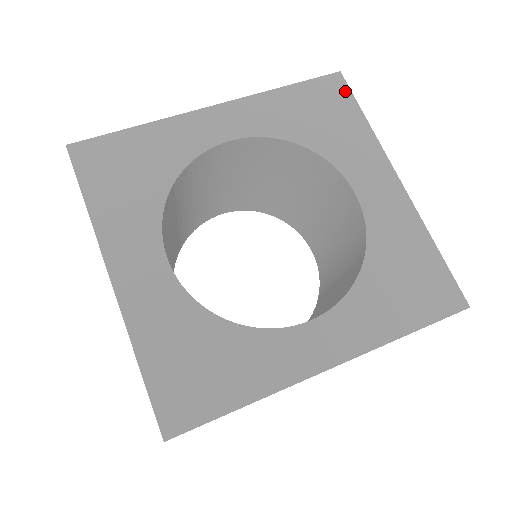
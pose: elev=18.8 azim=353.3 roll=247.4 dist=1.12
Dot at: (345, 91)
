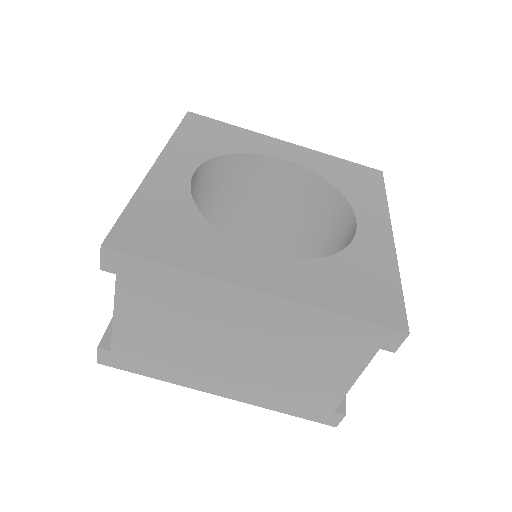
Dot at: (205, 119)
